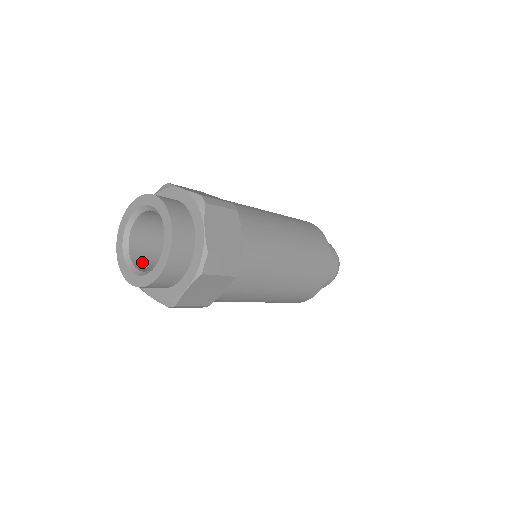
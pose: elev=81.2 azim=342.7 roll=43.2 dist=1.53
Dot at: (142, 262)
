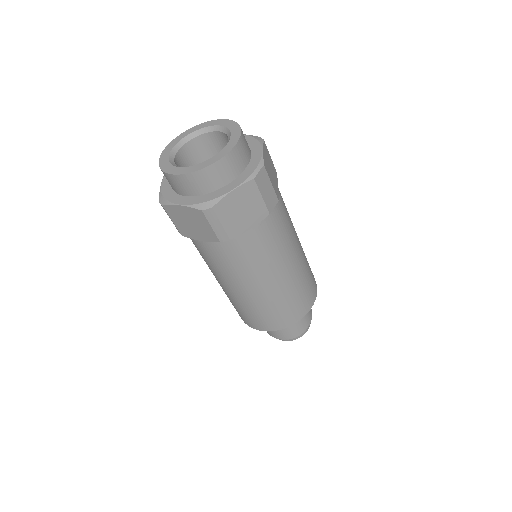
Dot at: occluded
